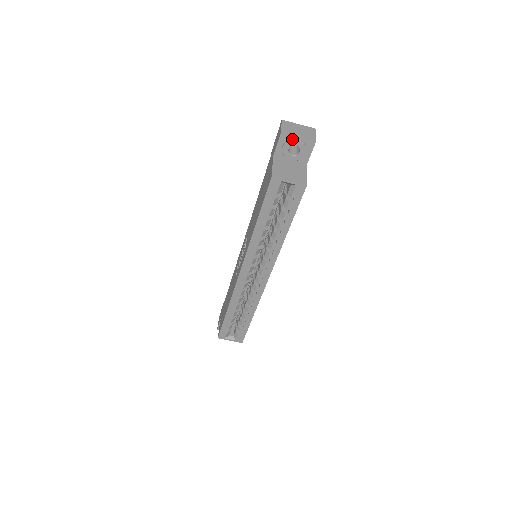
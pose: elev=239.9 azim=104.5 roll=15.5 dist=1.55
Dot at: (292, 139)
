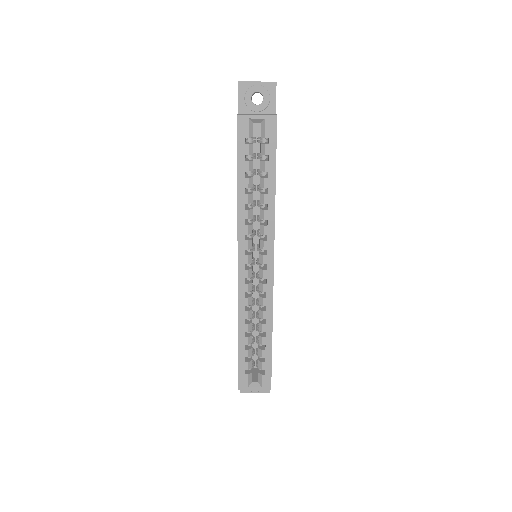
Dot at: (251, 86)
